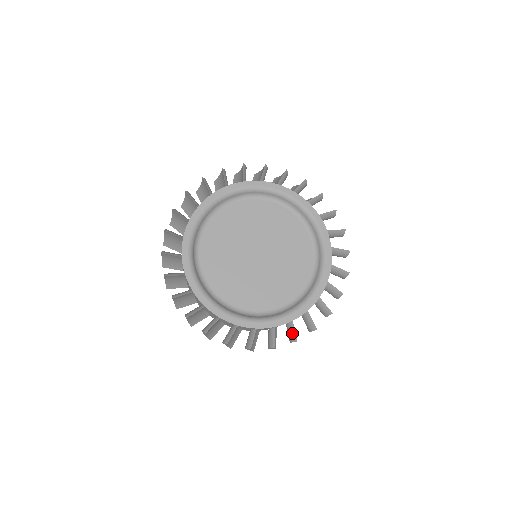
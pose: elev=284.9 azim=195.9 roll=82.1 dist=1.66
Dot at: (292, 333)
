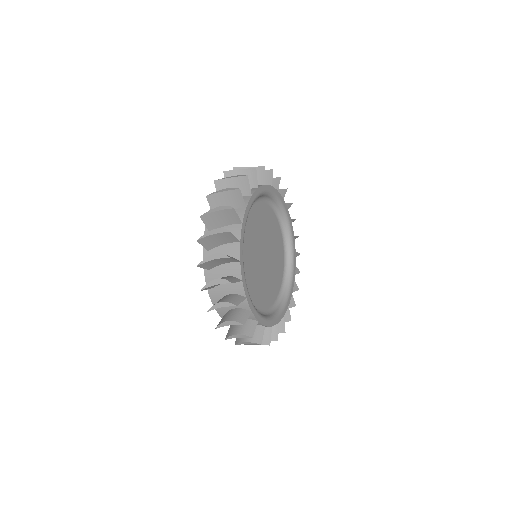
Dot at: (294, 287)
